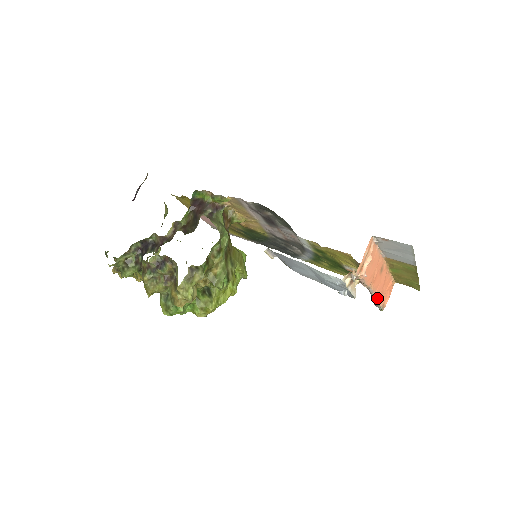
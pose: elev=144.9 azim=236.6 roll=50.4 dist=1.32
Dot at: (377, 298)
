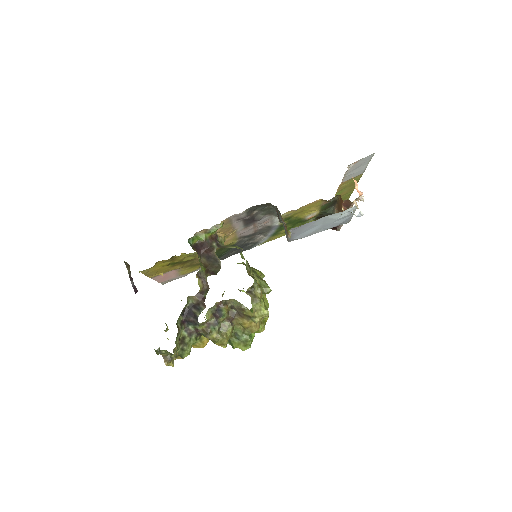
Dot at: occluded
